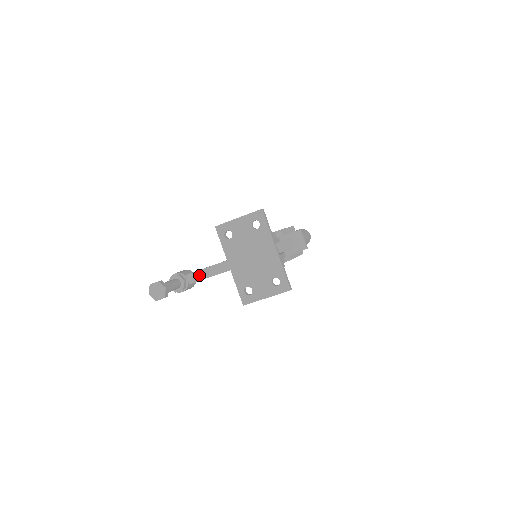
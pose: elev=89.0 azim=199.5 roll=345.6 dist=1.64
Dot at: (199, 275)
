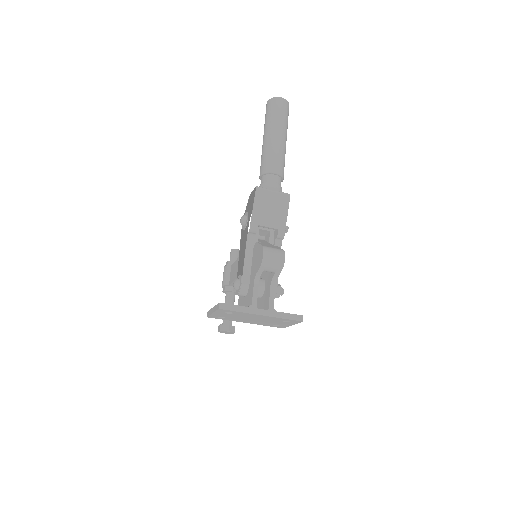
Dot at: occluded
